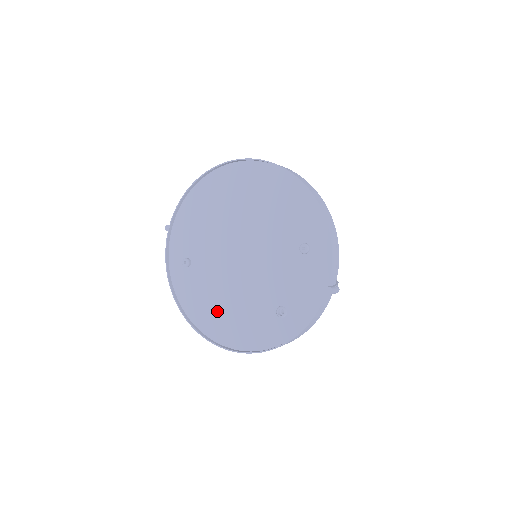
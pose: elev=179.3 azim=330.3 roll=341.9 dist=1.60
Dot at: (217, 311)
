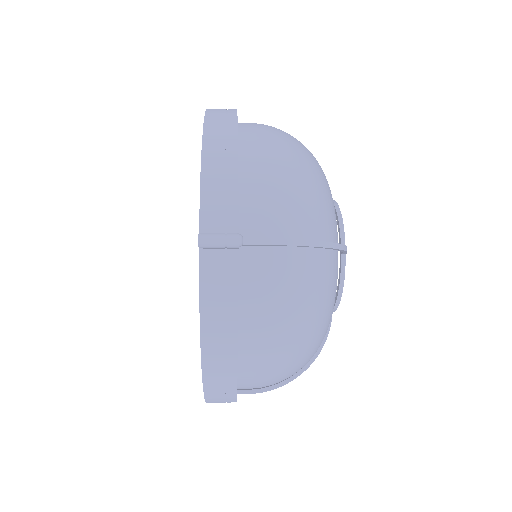
Dot at: occluded
